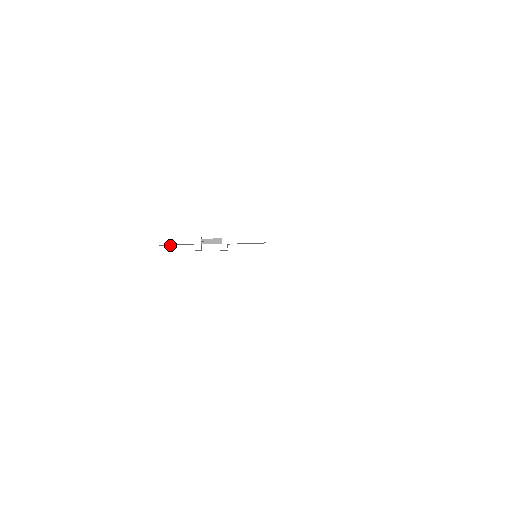
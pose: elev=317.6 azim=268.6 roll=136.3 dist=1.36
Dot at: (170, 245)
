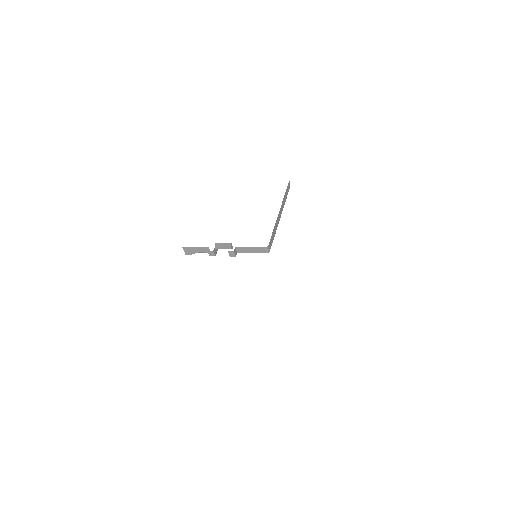
Dot at: (192, 252)
